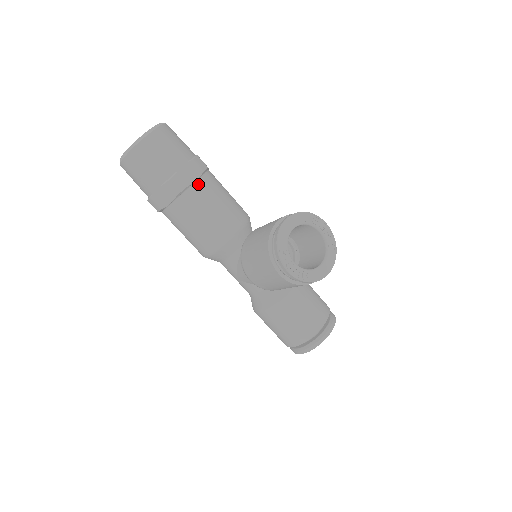
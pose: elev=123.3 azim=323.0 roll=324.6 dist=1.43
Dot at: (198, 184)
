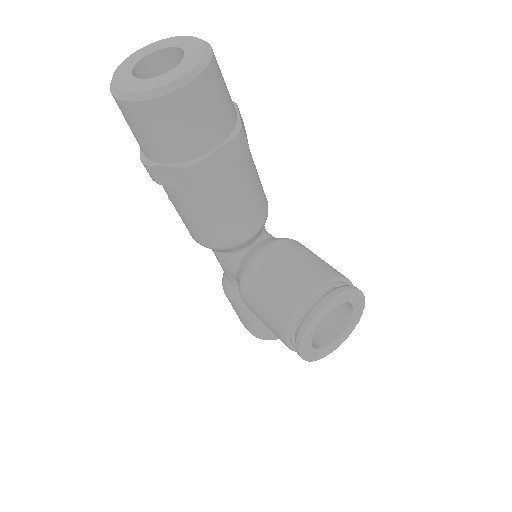
Dot at: (227, 176)
